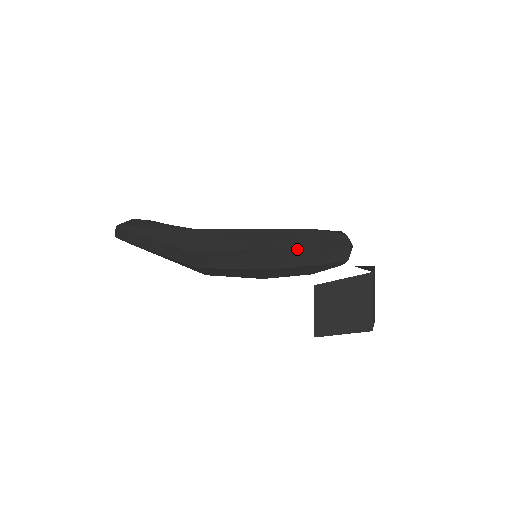
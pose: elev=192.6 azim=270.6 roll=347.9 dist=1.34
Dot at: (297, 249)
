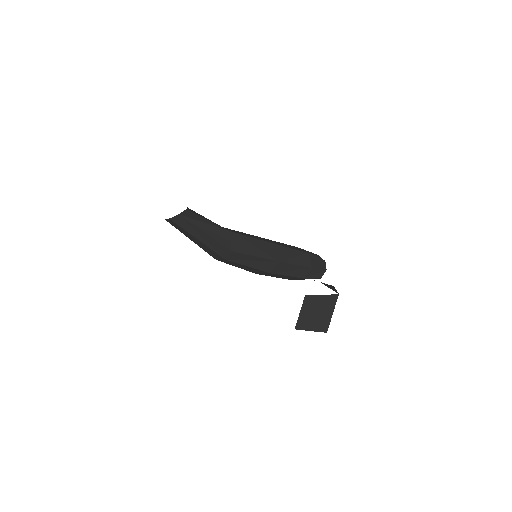
Dot at: (297, 266)
